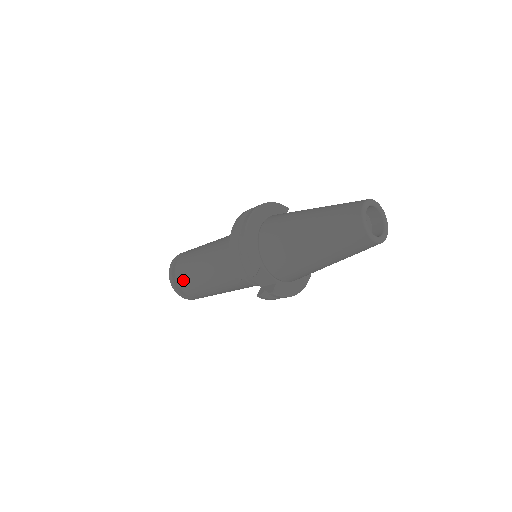
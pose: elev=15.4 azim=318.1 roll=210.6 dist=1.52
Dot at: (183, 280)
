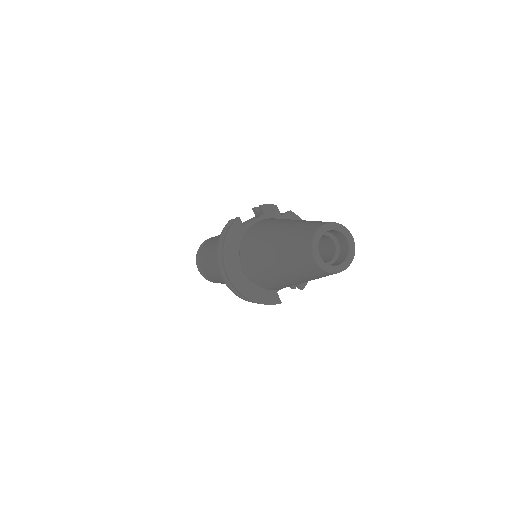
Dot at: occluded
